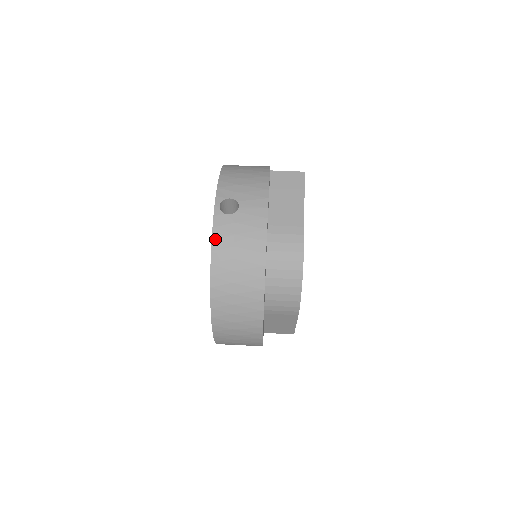
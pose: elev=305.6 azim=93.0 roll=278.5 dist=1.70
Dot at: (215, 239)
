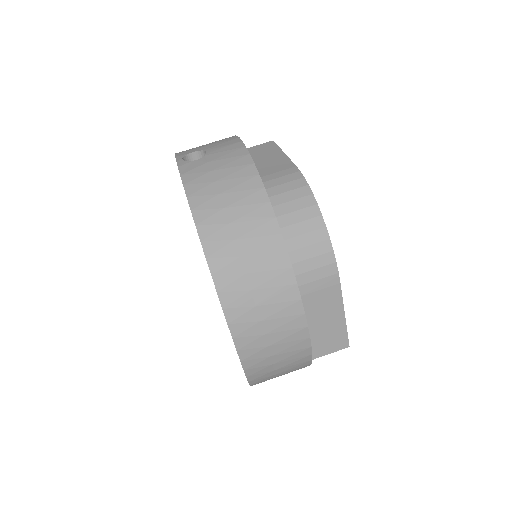
Dot at: (187, 183)
